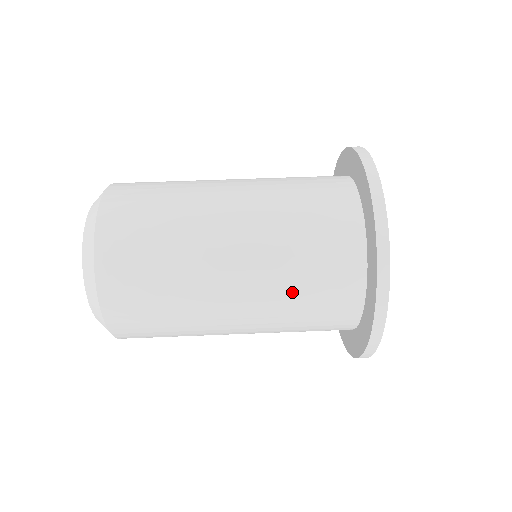
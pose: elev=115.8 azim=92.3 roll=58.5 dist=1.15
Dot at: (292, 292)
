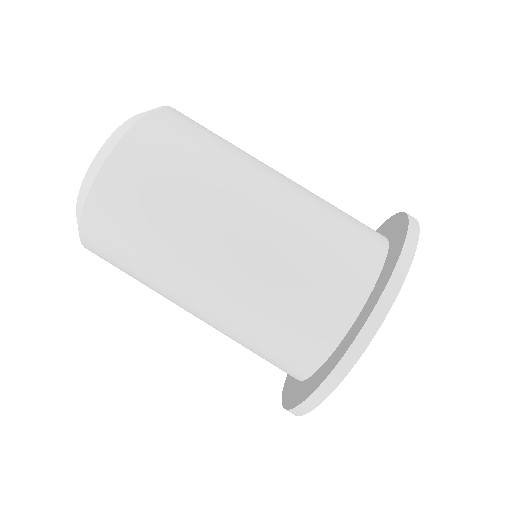
Dot at: occluded
